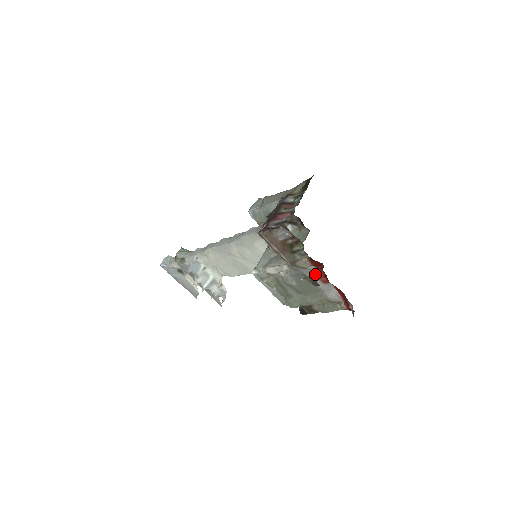
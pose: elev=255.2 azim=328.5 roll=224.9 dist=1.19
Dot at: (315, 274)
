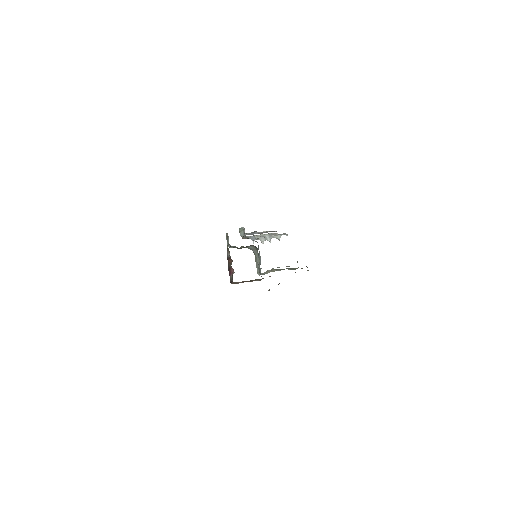
Dot at: occluded
